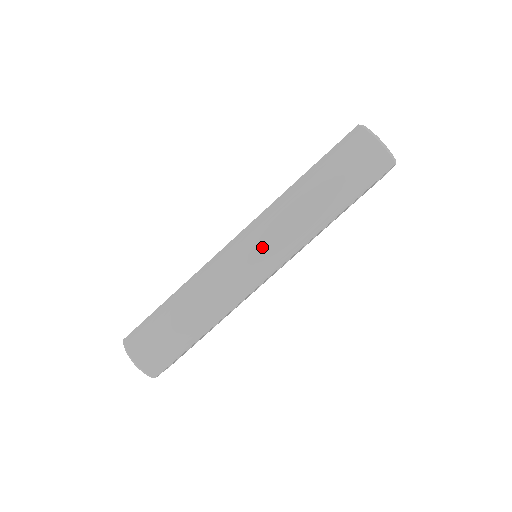
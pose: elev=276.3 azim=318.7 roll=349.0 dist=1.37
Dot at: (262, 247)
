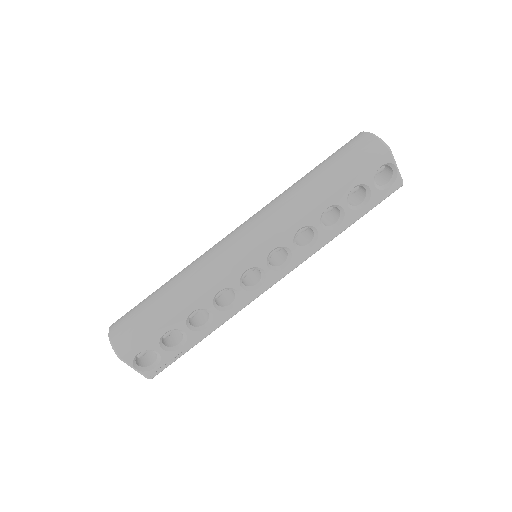
Dot at: (251, 225)
